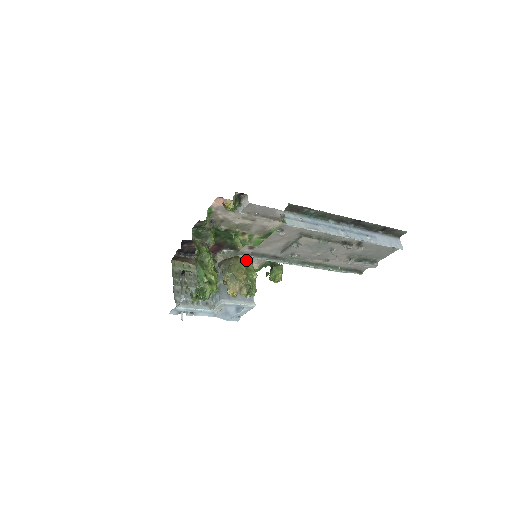
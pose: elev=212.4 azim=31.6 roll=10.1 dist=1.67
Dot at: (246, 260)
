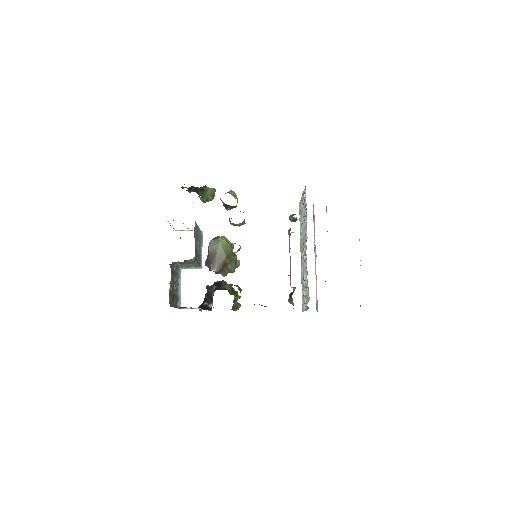
Dot at: (230, 249)
